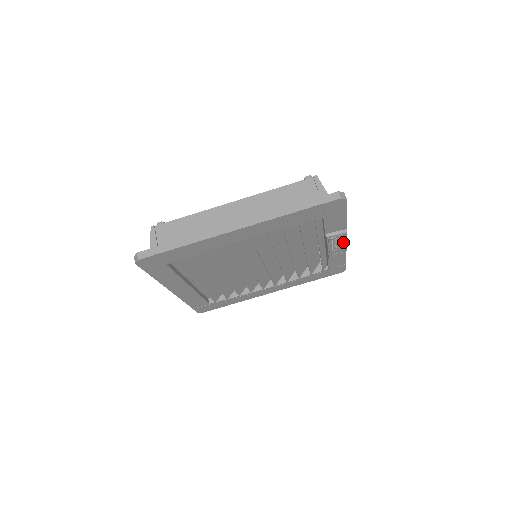
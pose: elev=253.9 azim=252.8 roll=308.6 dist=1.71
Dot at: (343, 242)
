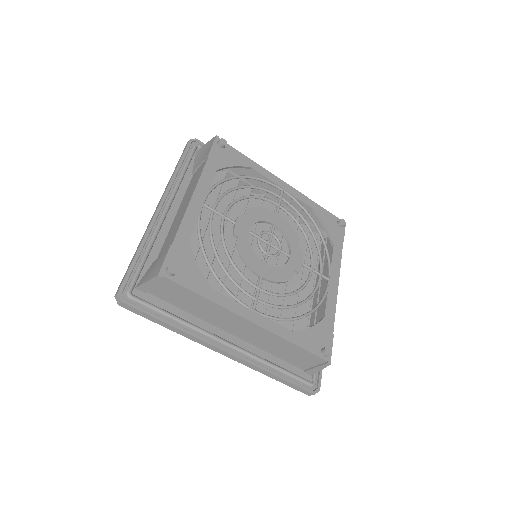
Dot at: occluded
